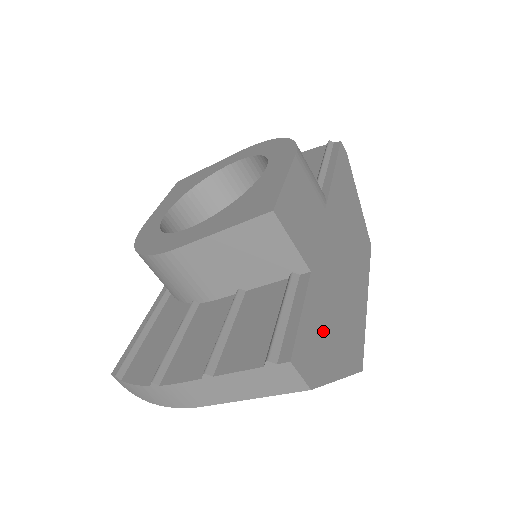
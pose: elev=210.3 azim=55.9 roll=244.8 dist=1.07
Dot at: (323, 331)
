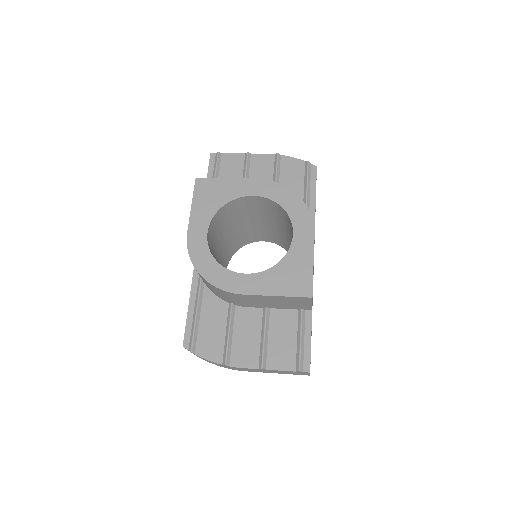
Dot at: occluded
